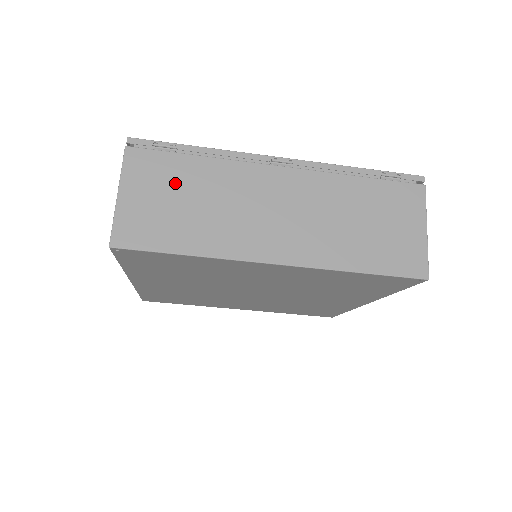
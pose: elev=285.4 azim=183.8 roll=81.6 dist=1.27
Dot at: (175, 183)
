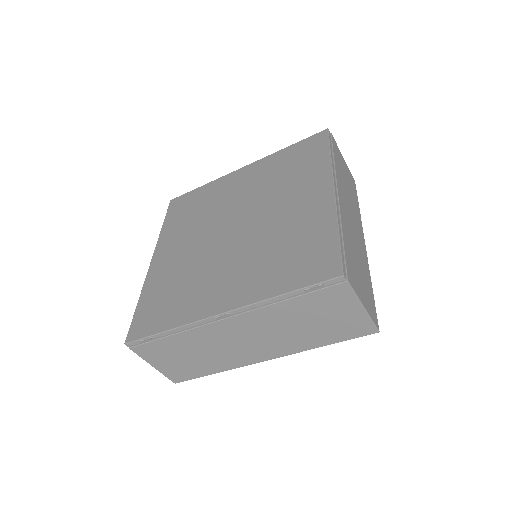
Dot at: (174, 352)
